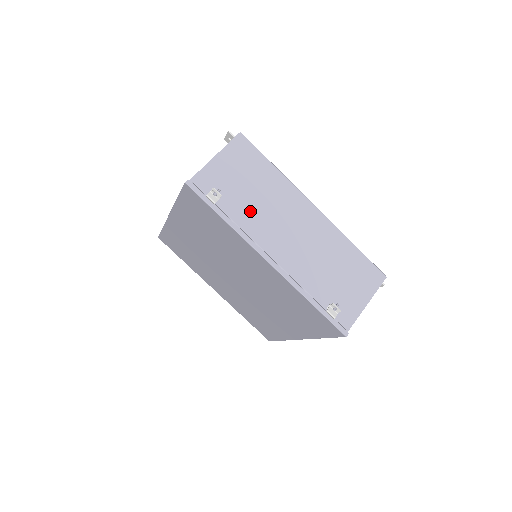
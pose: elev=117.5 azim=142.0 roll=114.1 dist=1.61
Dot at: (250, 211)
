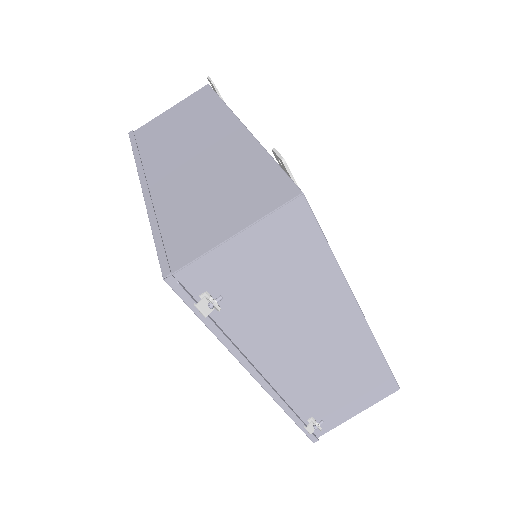
Dot at: (260, 320)
